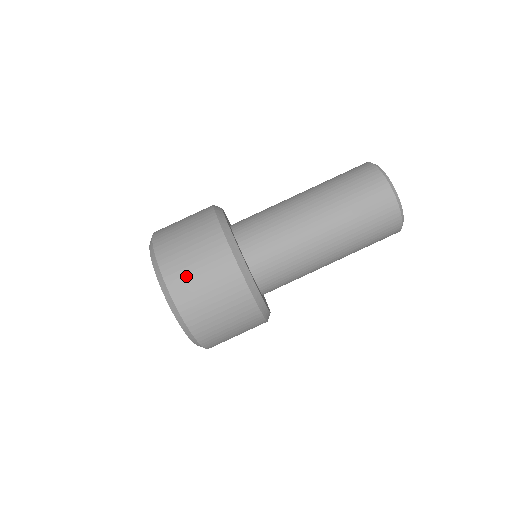
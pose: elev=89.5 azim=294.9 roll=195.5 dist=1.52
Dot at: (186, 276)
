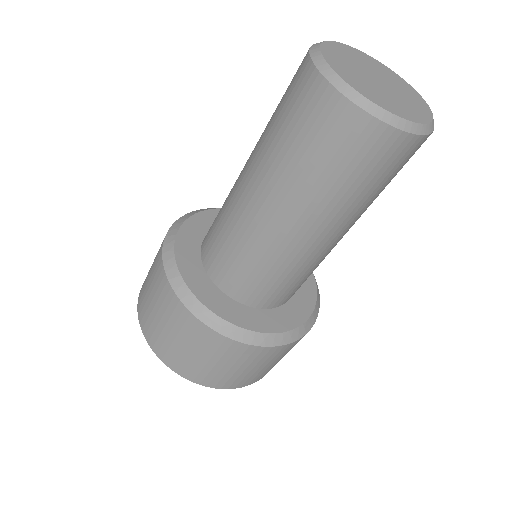
Dot at: (218, 375)
